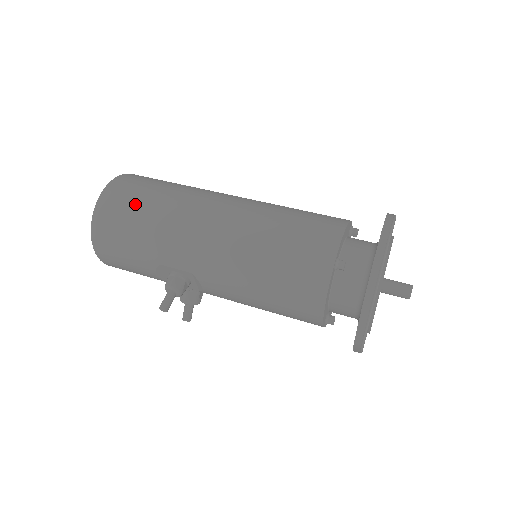
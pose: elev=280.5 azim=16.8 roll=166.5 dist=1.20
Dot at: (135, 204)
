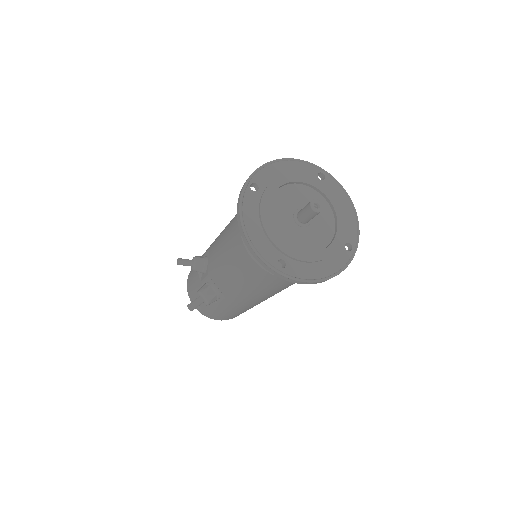
Dot at: occluded
